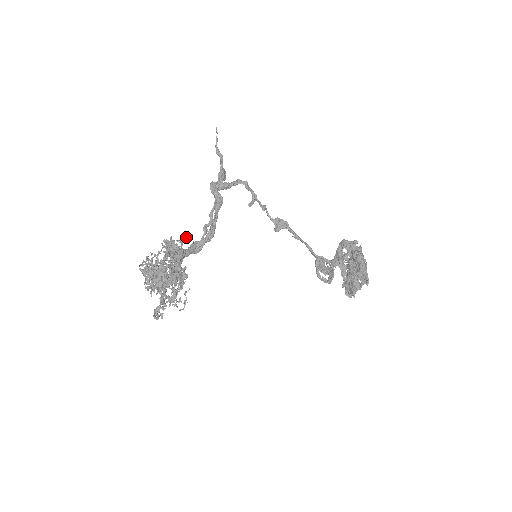
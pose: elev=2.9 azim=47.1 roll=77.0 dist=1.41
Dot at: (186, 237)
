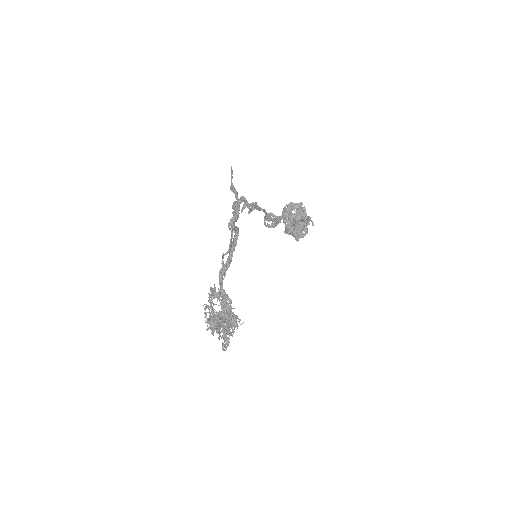
Dot at: (223, 278)
